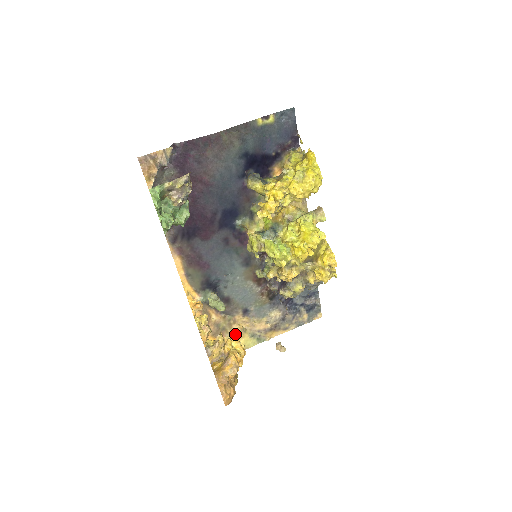
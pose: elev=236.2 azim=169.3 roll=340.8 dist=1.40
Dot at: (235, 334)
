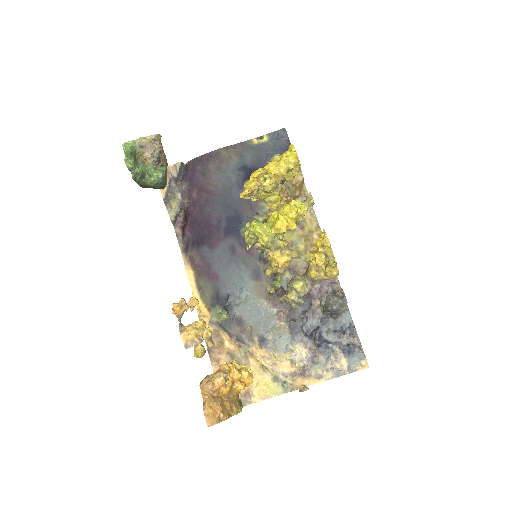
Dot at: (253, 372)
